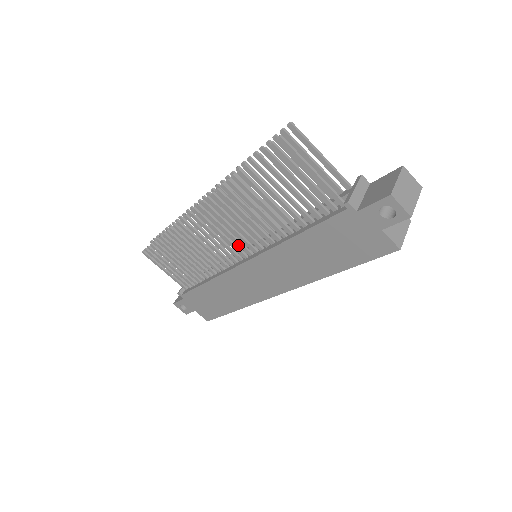
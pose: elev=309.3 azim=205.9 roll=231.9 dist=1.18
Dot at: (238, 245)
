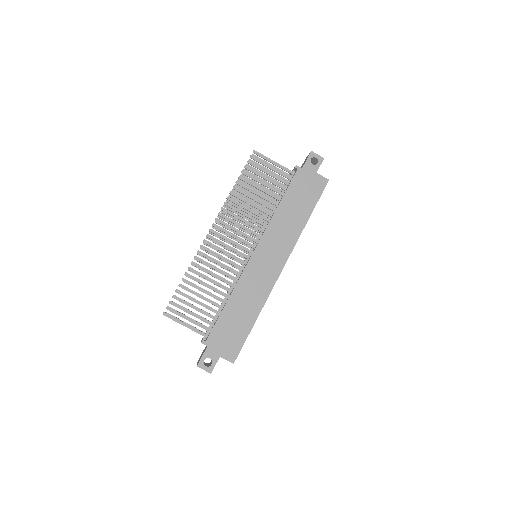
Dot at: (245, 243)
